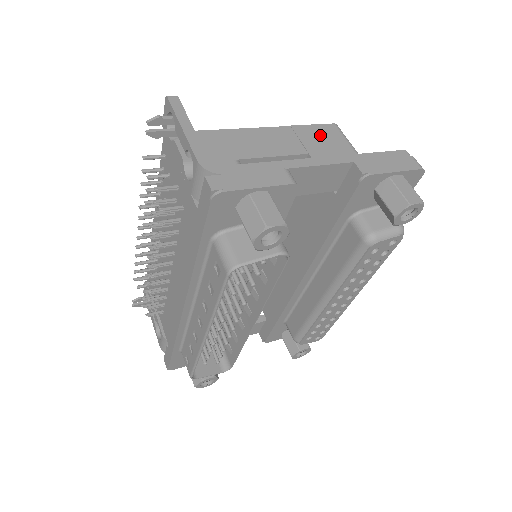
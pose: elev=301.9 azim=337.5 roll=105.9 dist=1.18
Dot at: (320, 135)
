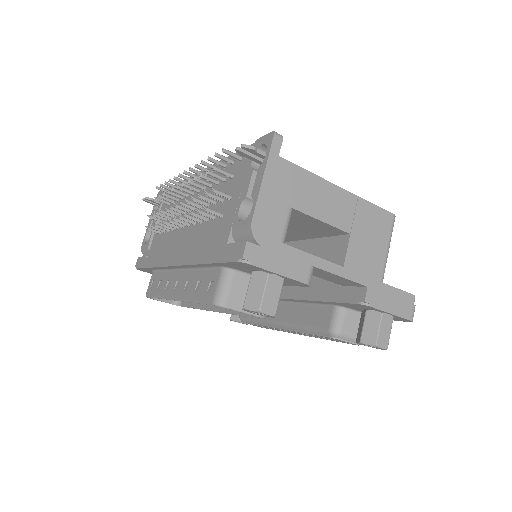
Dot at: (374, 220)
